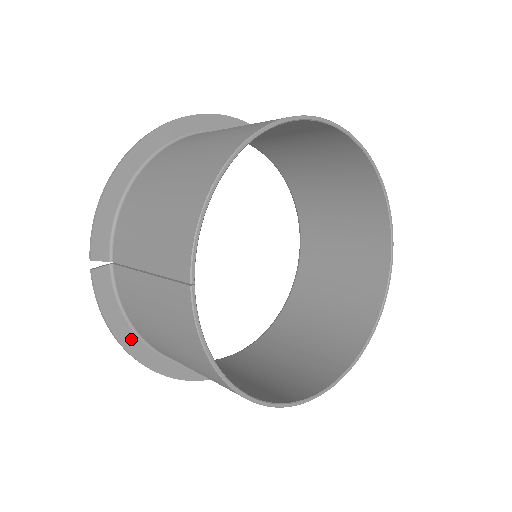
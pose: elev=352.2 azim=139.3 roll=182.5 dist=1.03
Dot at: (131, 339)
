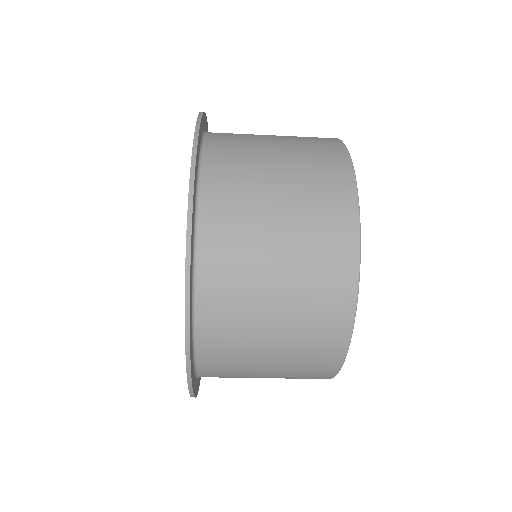
Dot at: (198, 149)
